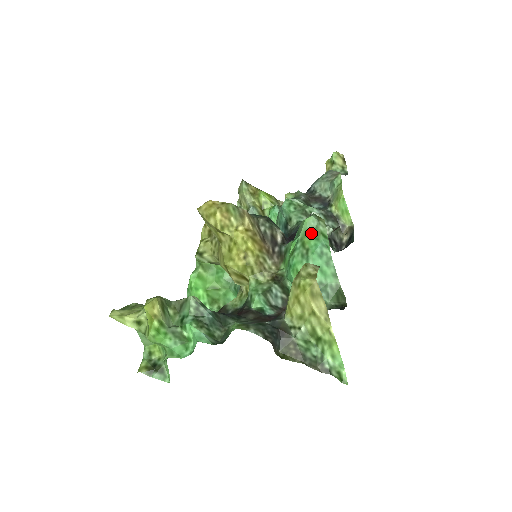
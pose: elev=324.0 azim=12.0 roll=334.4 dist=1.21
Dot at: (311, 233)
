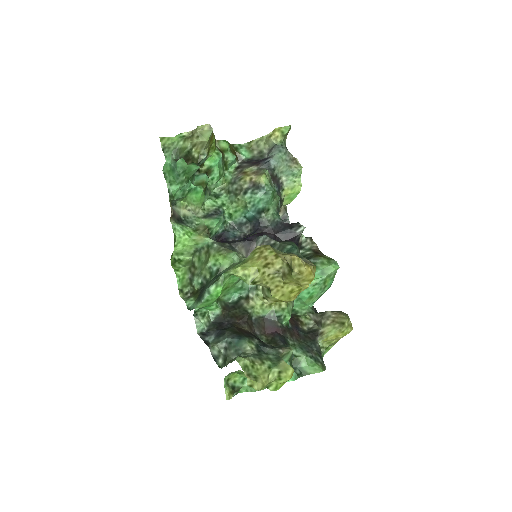
Dot at: (332, 276)
